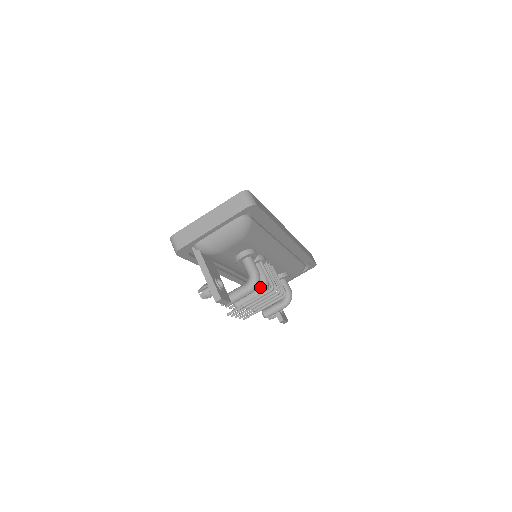
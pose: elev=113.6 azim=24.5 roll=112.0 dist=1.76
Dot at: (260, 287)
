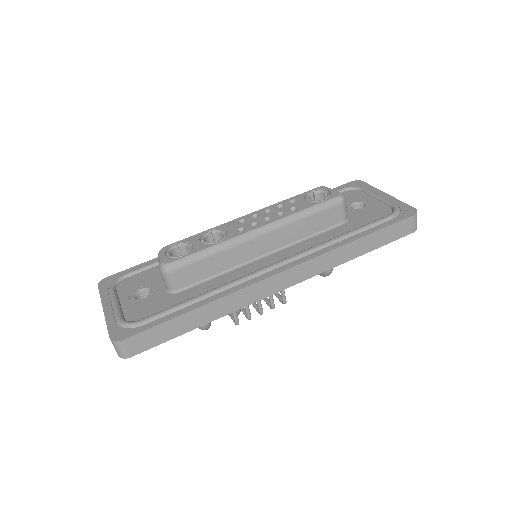
Dot at: occluded
